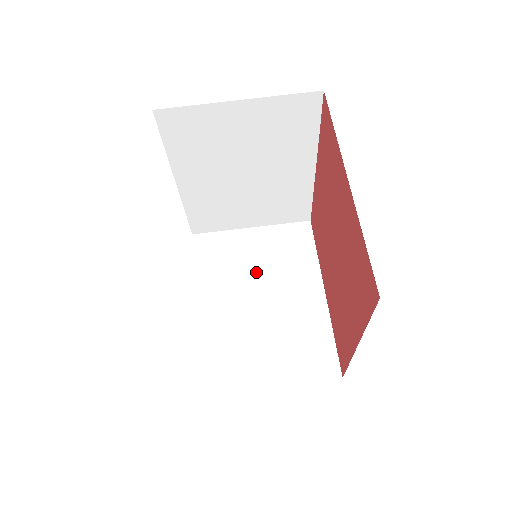
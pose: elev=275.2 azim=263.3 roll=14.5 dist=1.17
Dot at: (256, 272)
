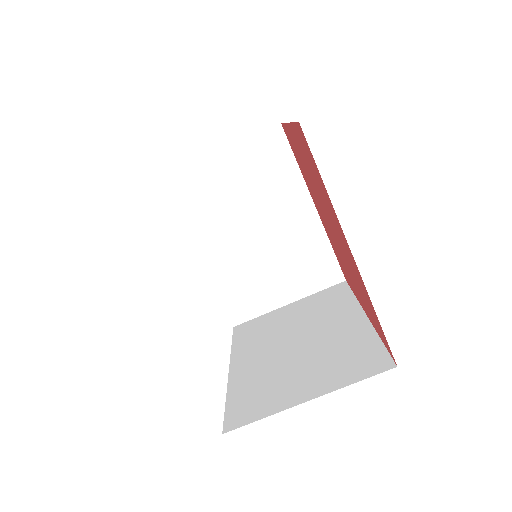
Dot at: (242, 205)
